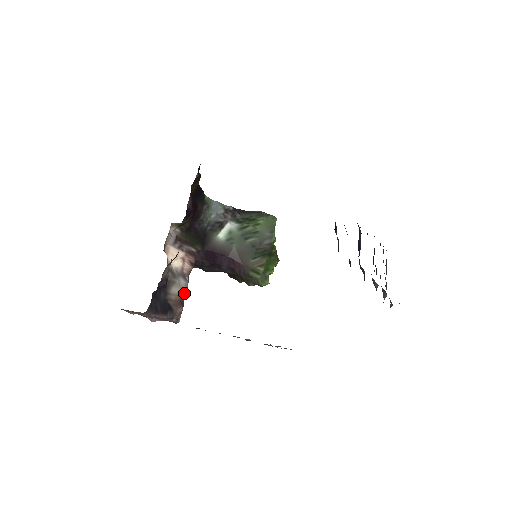
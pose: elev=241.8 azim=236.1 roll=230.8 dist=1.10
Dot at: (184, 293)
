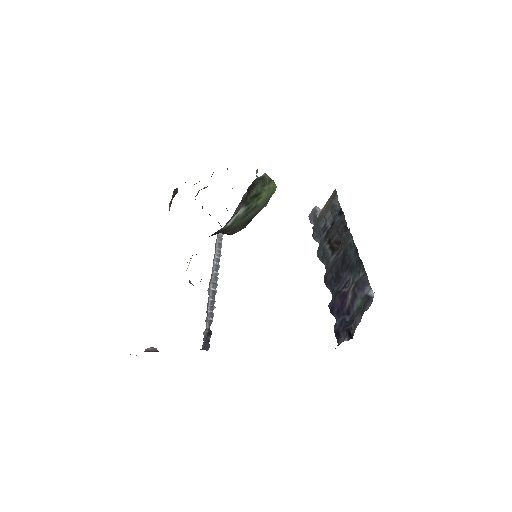
Dot at: occluded
